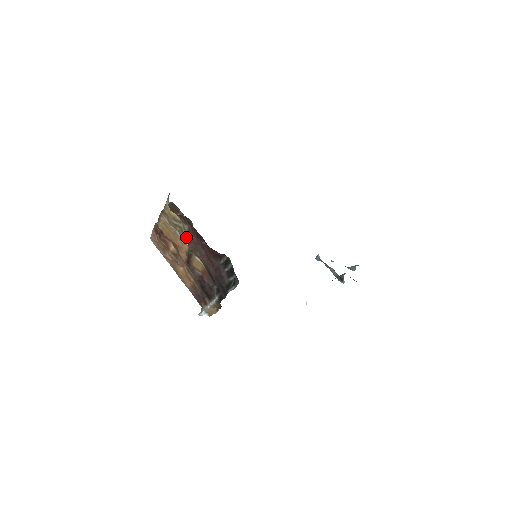
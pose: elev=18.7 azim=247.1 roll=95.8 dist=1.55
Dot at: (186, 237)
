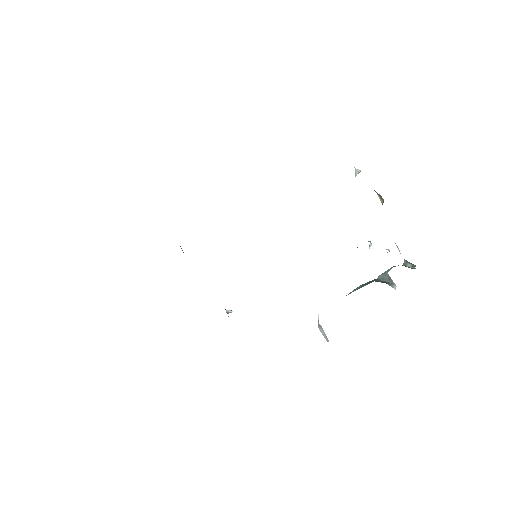
Dot at: occluded
